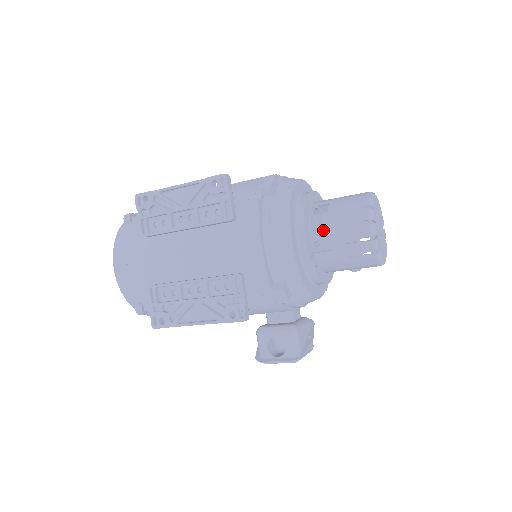
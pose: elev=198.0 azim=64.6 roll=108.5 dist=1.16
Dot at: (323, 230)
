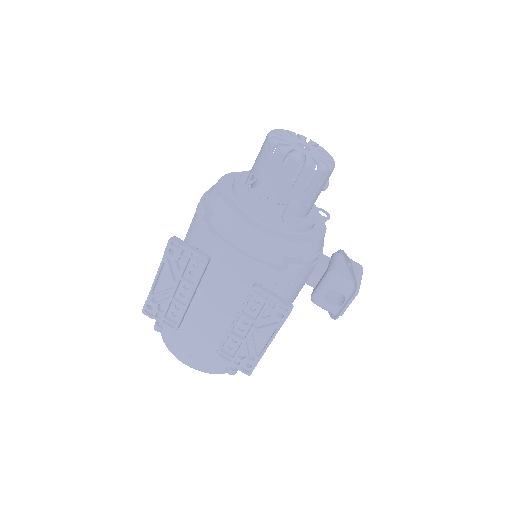
Dot at: (270, 195)
